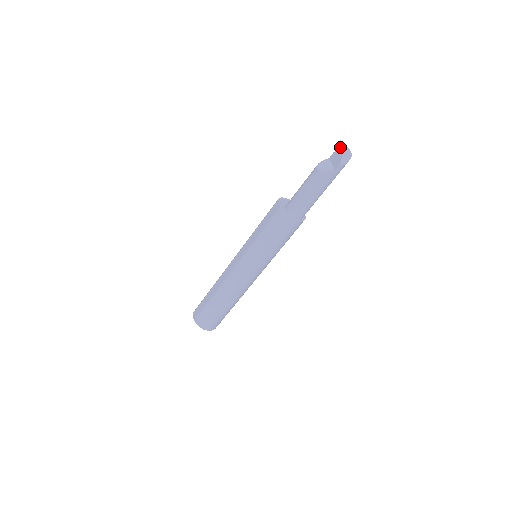
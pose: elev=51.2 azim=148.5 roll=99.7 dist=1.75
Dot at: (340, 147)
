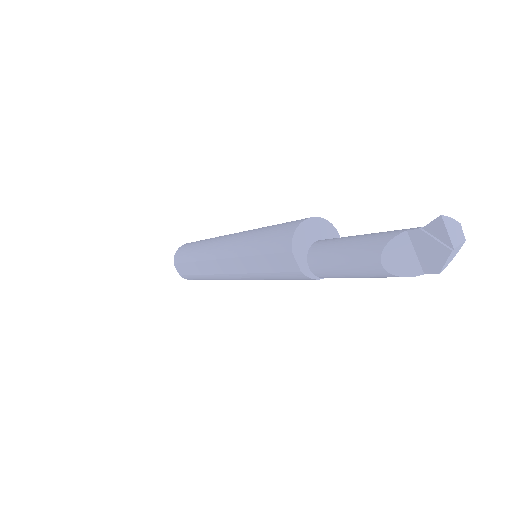
Dot at: (440, 233)
